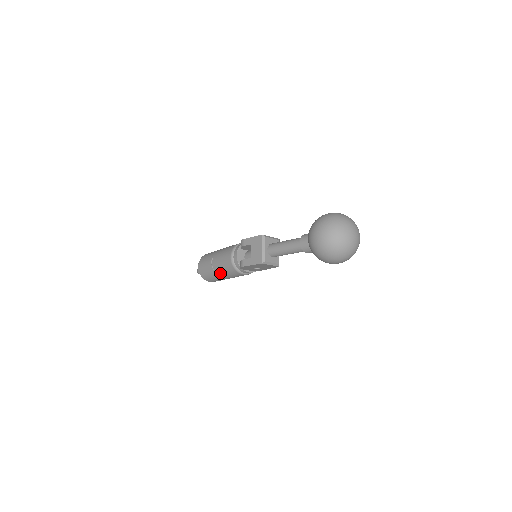
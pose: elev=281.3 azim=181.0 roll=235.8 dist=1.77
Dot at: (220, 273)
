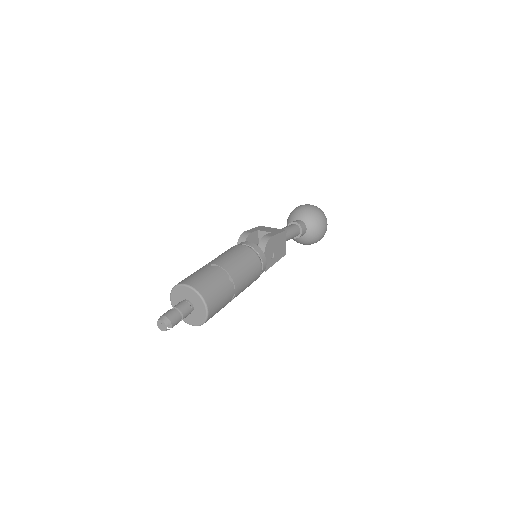
Dot at: (235, 270)
